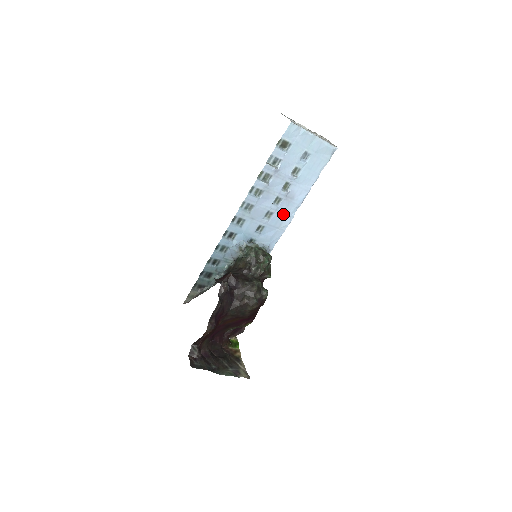
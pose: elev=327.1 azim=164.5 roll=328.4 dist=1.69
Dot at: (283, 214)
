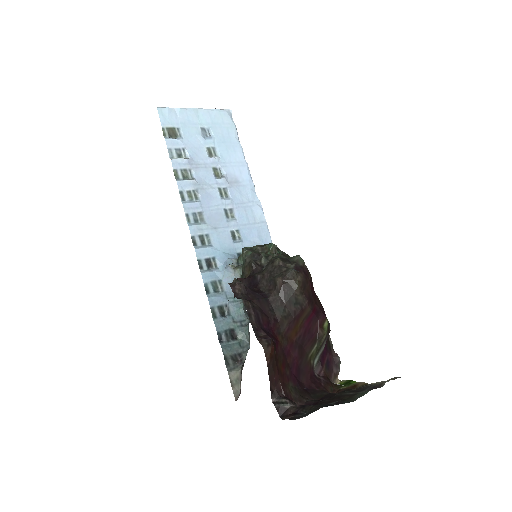
Dot at: (245, 204)
